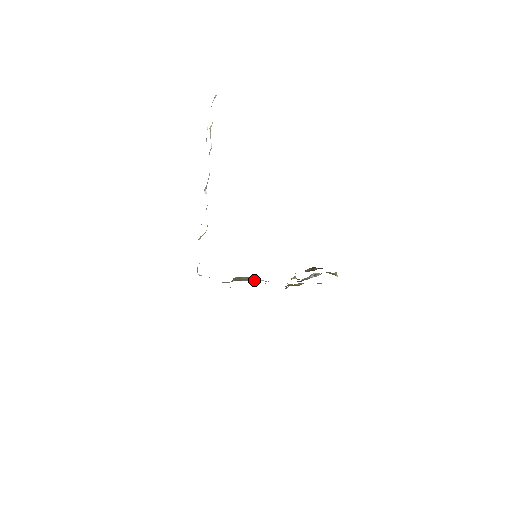
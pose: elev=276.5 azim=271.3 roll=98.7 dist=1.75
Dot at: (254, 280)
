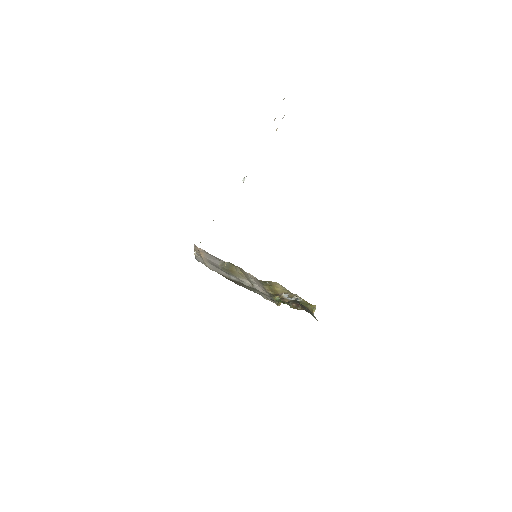
Dot at: (242, 281)
